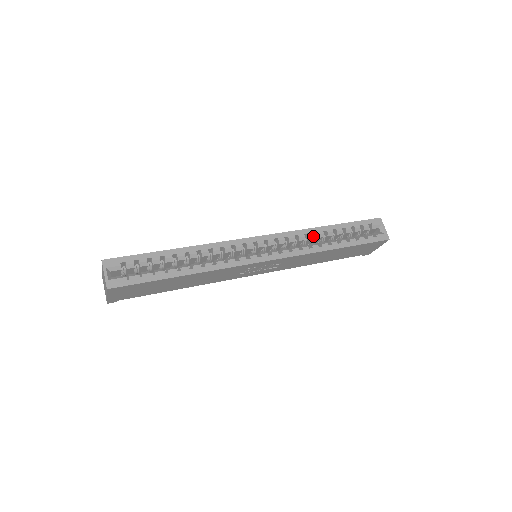
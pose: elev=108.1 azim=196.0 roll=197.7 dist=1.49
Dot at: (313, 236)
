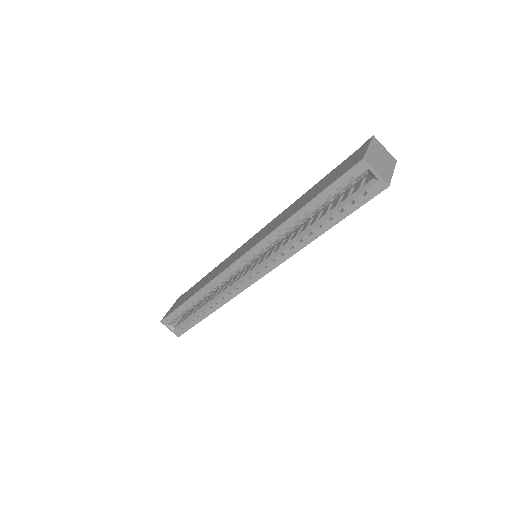
Dot at: (287, 232)
